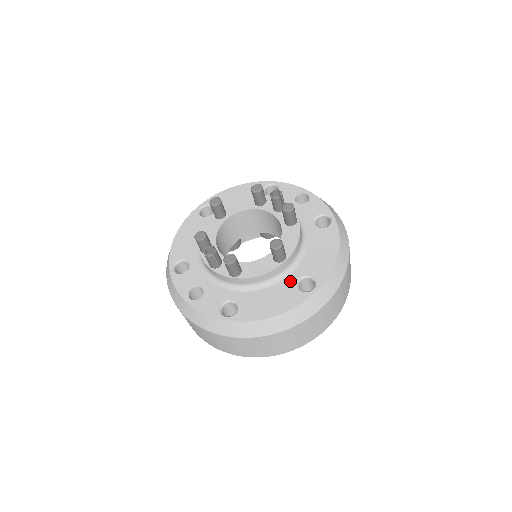
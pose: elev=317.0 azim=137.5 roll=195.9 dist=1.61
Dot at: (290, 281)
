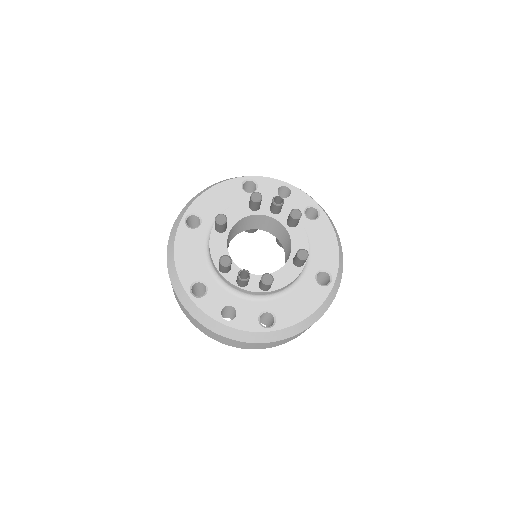
Dot at: (309, 279)
